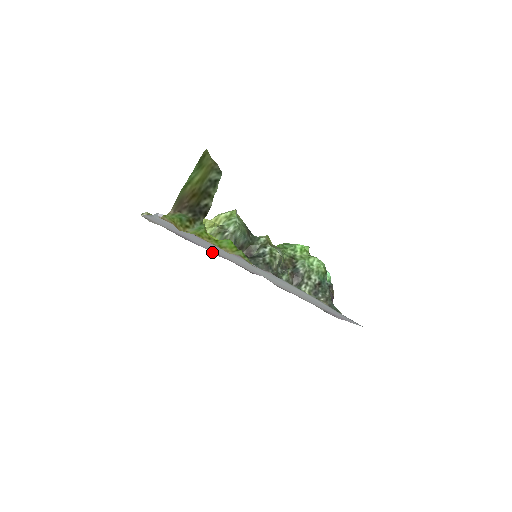
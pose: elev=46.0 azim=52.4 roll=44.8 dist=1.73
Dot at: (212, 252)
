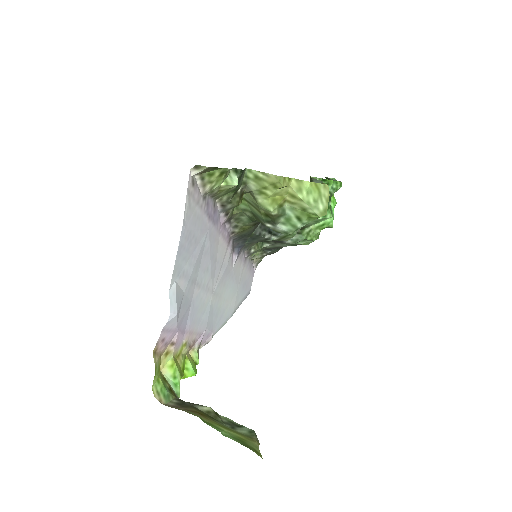
Dot at: (224, 227)
